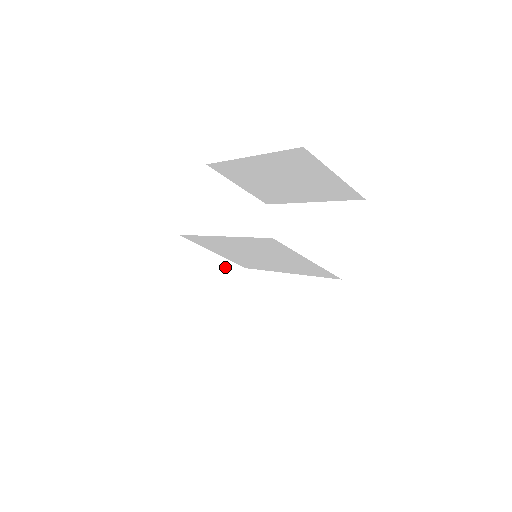
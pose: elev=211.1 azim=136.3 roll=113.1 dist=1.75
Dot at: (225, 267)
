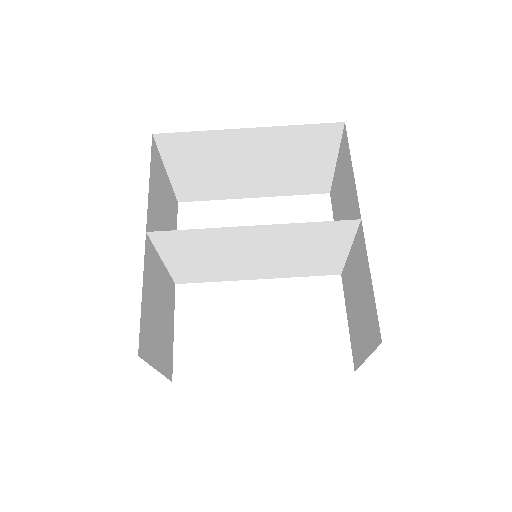
Dot at: (168, 283)
